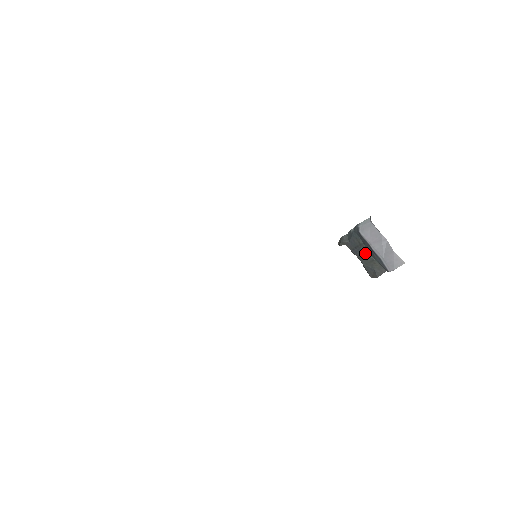
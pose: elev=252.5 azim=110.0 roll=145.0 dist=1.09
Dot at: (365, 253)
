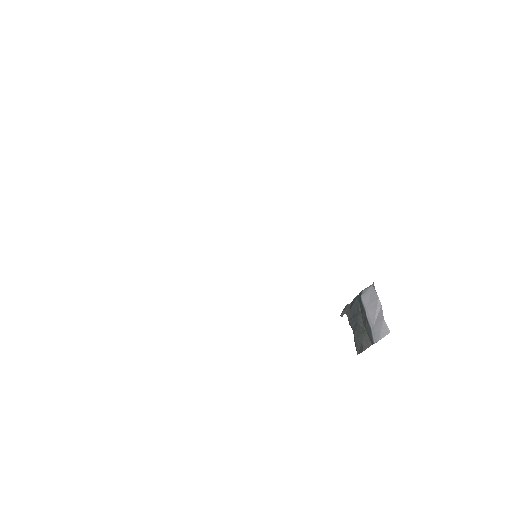
Dot at: (360, 323)
